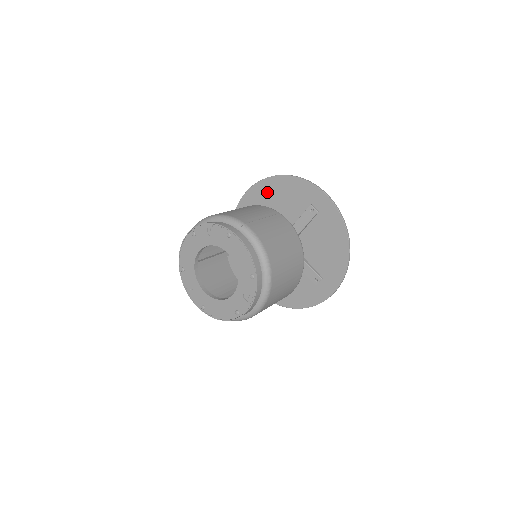
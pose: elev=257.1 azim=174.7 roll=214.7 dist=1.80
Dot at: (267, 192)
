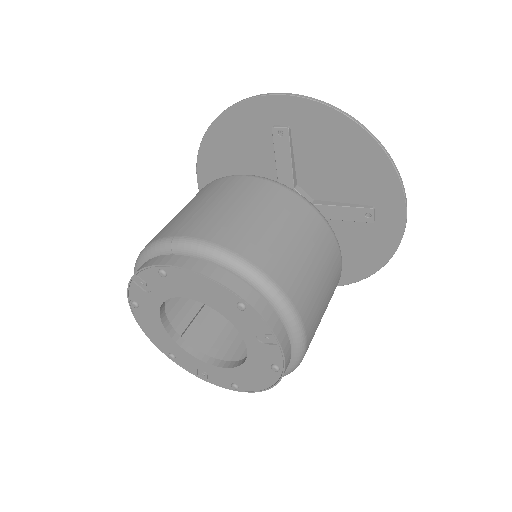
Dot at: (216, 162)
